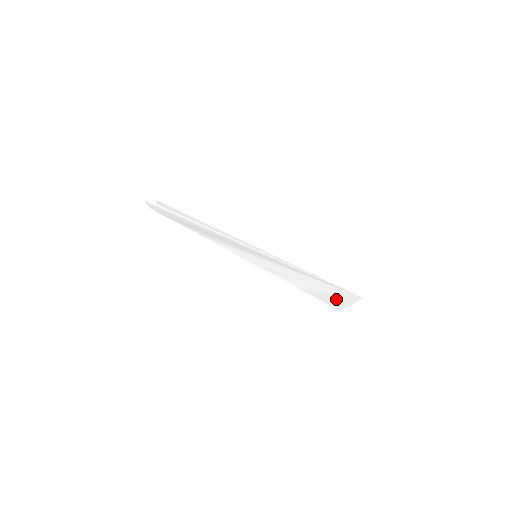
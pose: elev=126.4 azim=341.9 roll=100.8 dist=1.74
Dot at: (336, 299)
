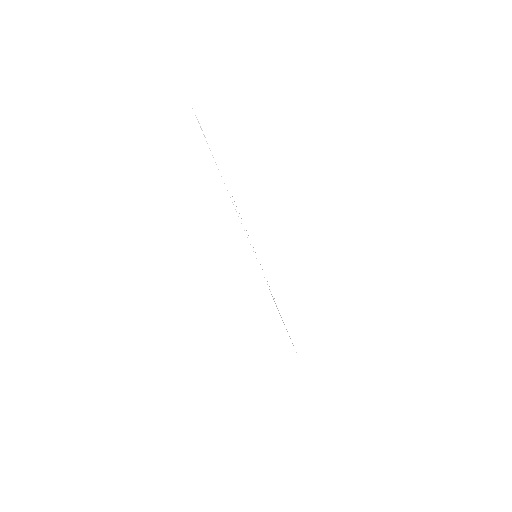
Dot at: occluded
